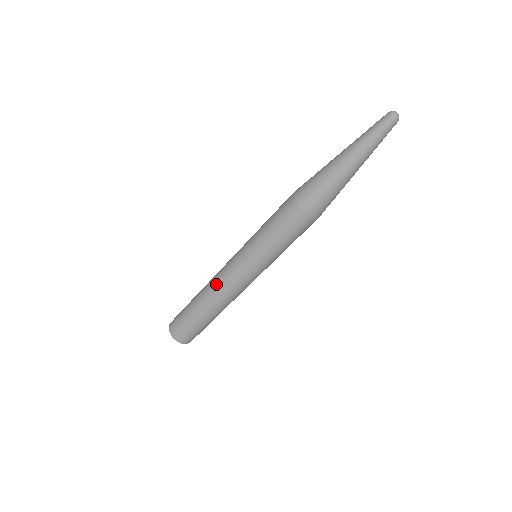
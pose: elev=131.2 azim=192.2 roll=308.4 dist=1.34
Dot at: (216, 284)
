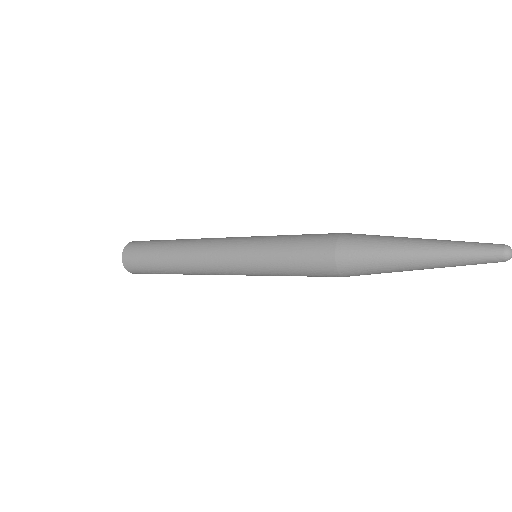
Dot at: (202, 241)
